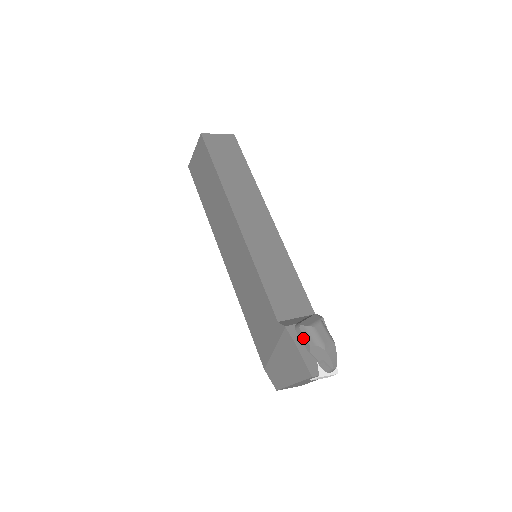
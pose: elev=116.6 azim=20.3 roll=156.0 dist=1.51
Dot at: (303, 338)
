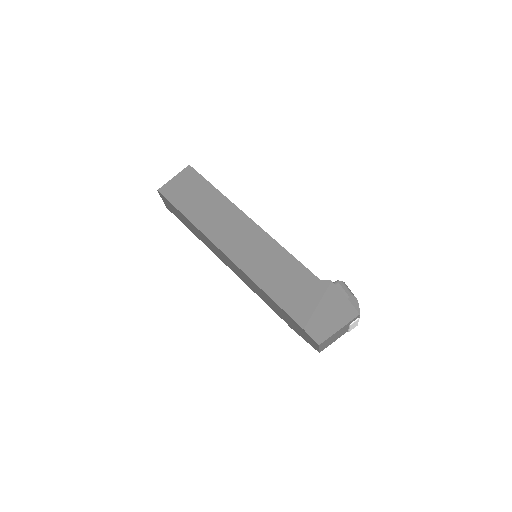
Dot at: (342, 291)
